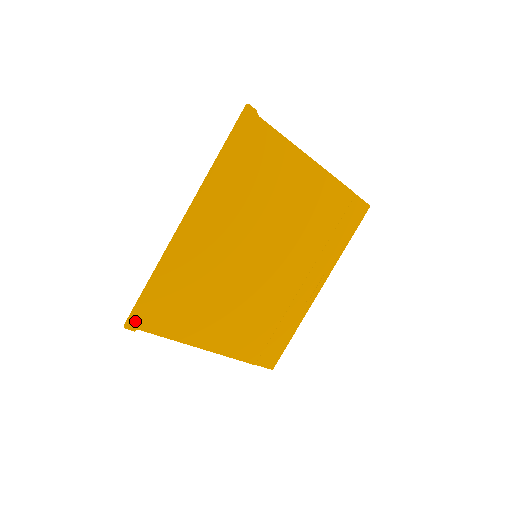
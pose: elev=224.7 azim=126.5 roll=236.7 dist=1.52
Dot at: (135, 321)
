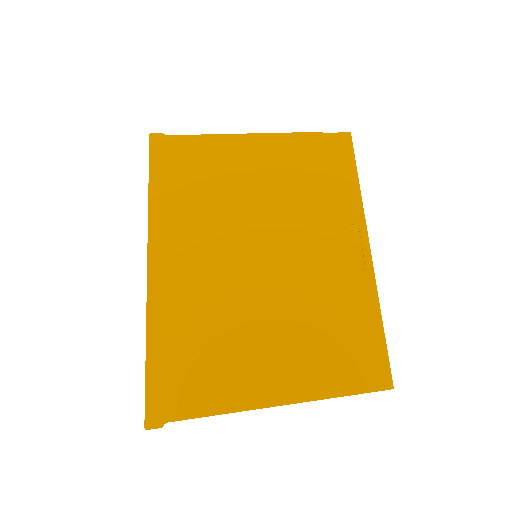
Dot at: (155, 413)
